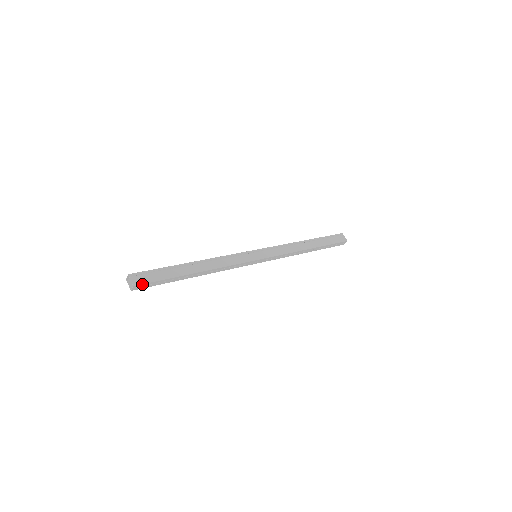
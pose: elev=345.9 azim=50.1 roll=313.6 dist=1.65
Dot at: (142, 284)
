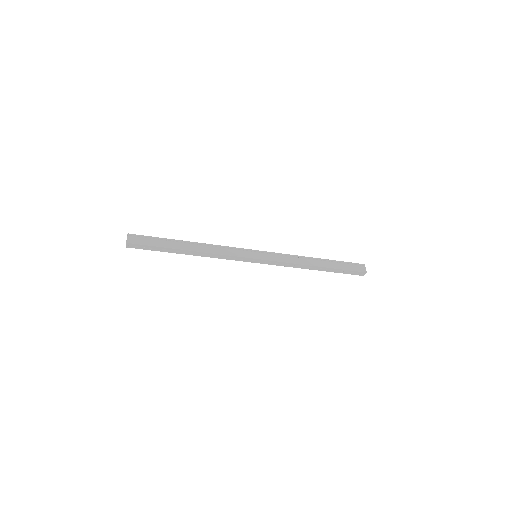
Dot at: (135, 244)
